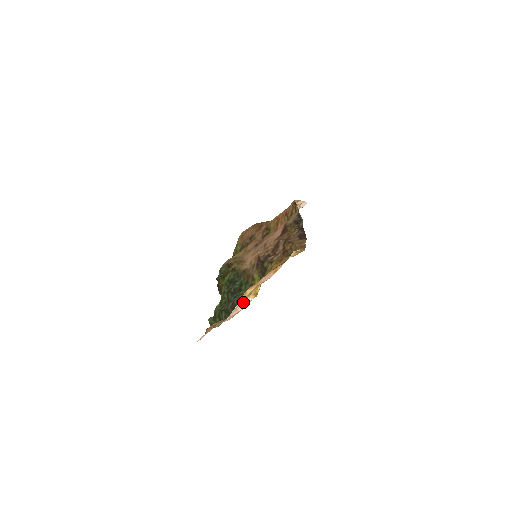
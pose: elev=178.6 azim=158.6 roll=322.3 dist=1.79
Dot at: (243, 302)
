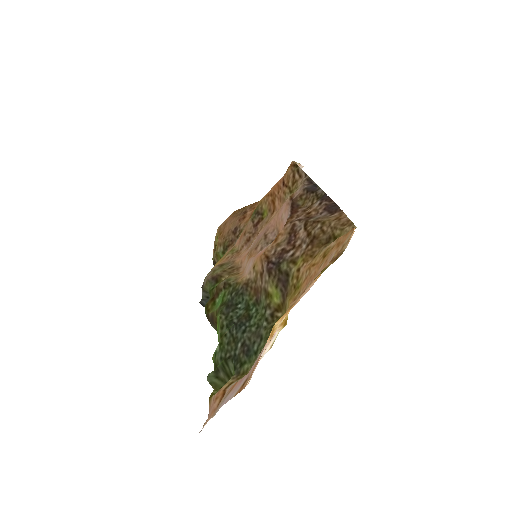
Dot at: occluded
